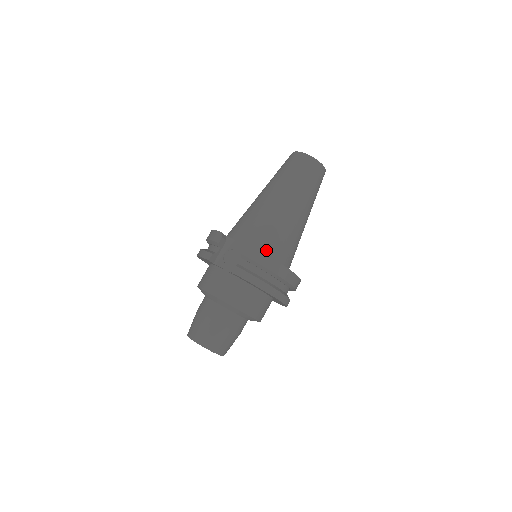
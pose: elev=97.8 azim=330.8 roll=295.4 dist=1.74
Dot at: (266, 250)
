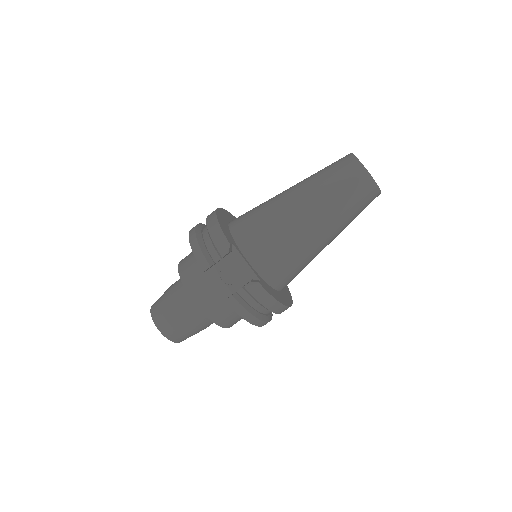
Dot at: (272, 278)
